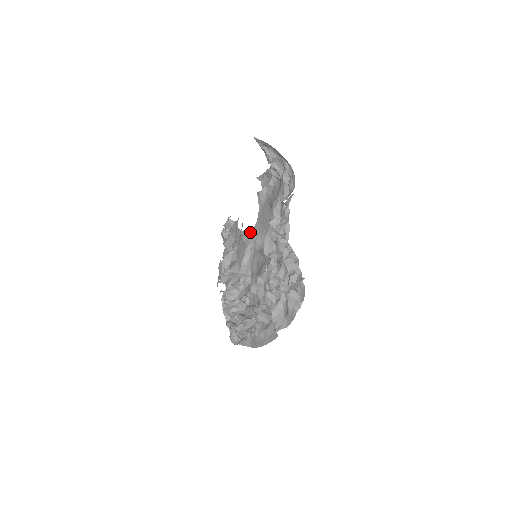
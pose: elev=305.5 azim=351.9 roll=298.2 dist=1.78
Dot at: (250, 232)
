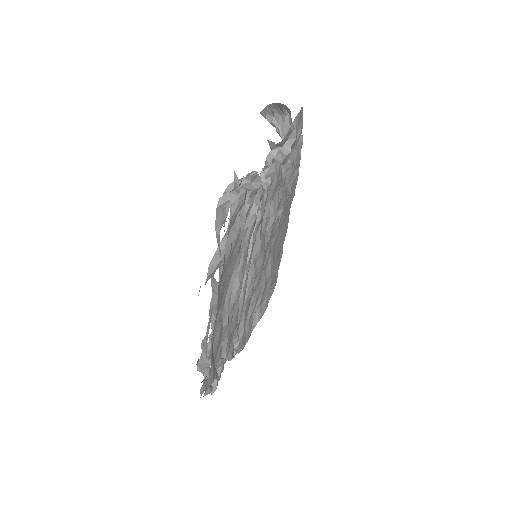
Dot at: occluded
